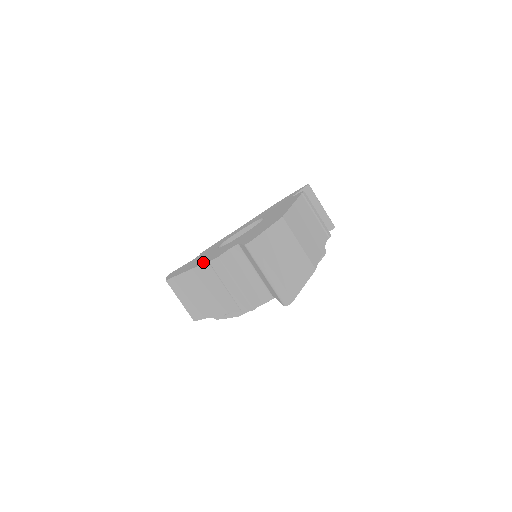
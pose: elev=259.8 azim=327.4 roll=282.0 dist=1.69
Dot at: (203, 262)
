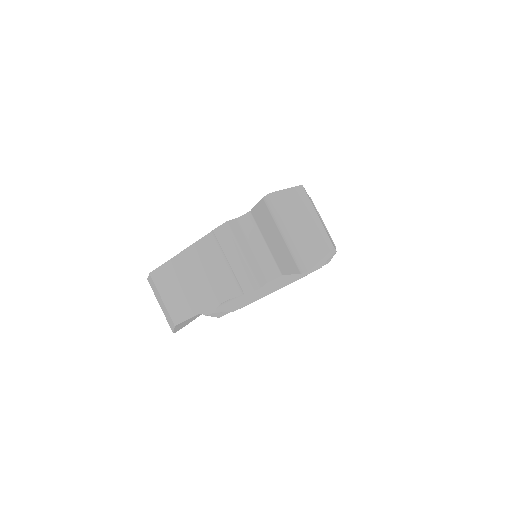
Dot at: occluded
